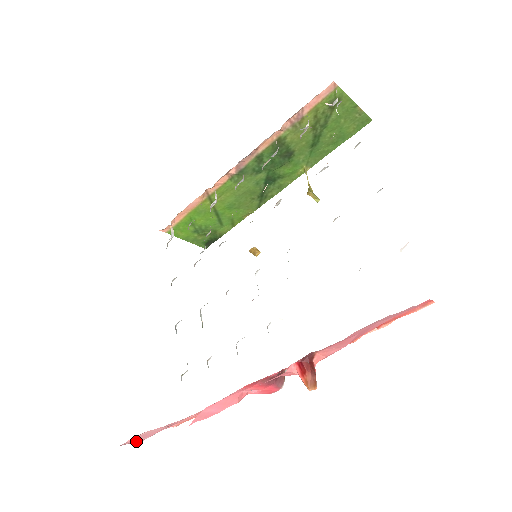
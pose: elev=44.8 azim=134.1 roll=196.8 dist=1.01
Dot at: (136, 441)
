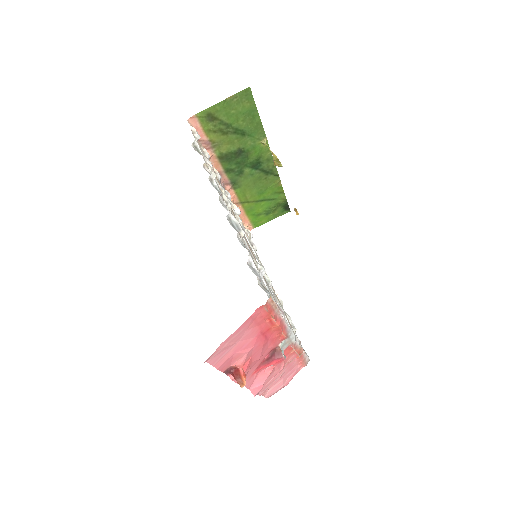
Dot at: (277, 390)
